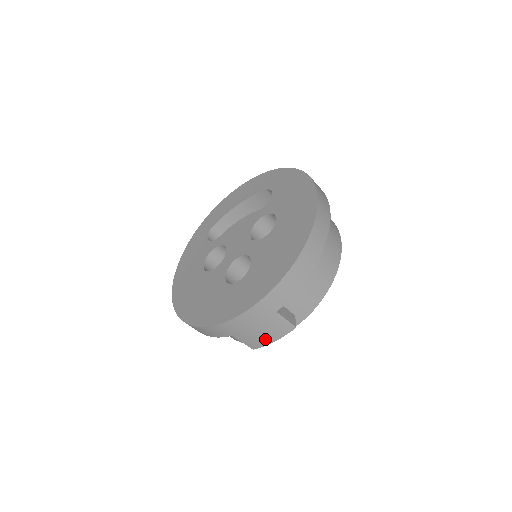
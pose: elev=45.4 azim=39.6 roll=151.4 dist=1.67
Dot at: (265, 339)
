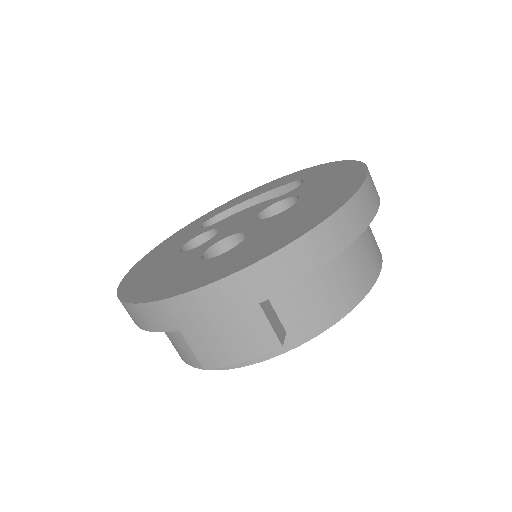
Dot at: (228, 352)
